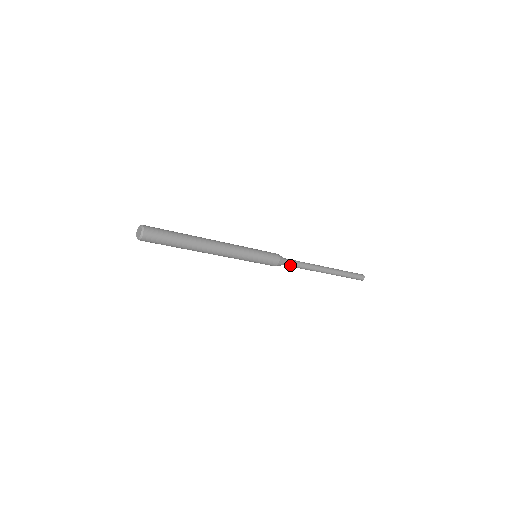
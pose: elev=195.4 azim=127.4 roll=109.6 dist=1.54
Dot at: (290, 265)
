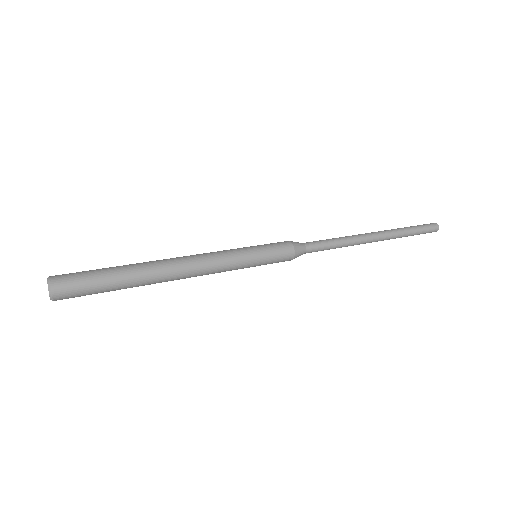
Dot at: (315, 251)
